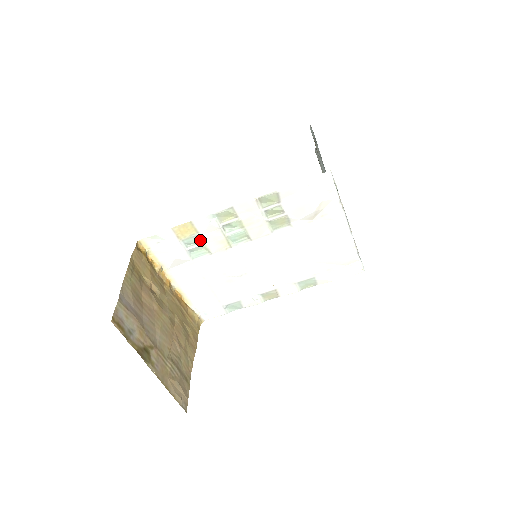
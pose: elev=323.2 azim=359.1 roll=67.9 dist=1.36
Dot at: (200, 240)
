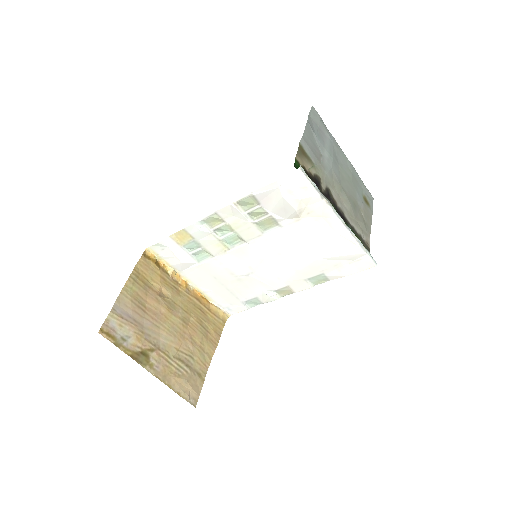
Dot at: (198, 245)
